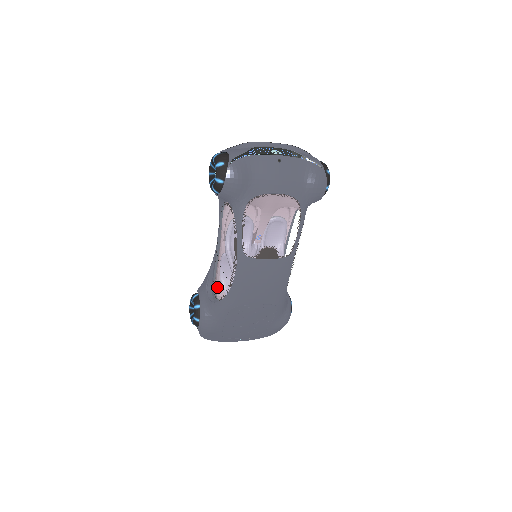
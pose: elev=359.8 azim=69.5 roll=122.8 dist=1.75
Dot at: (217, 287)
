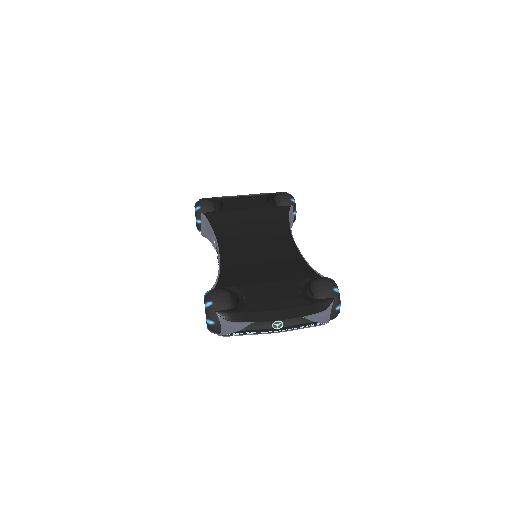
Dot at: occluded
